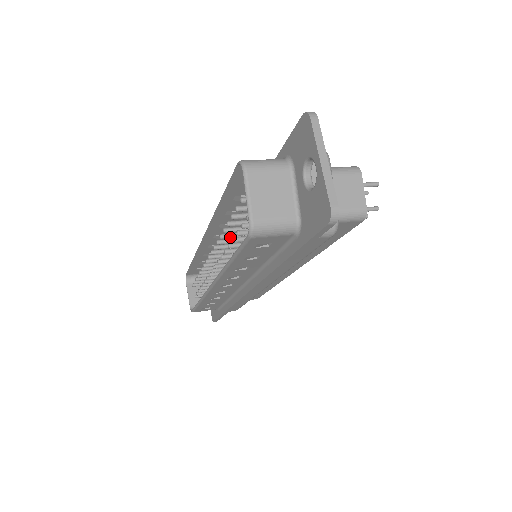
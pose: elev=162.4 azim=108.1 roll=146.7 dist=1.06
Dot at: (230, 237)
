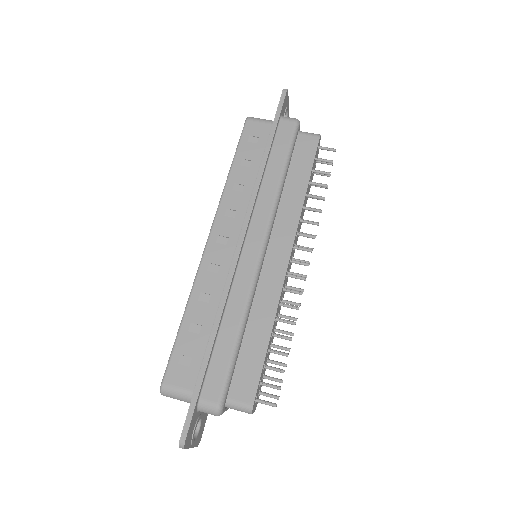
Dot at: occluded
